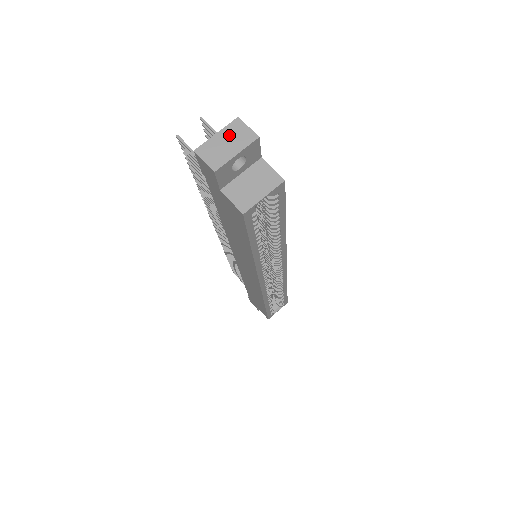
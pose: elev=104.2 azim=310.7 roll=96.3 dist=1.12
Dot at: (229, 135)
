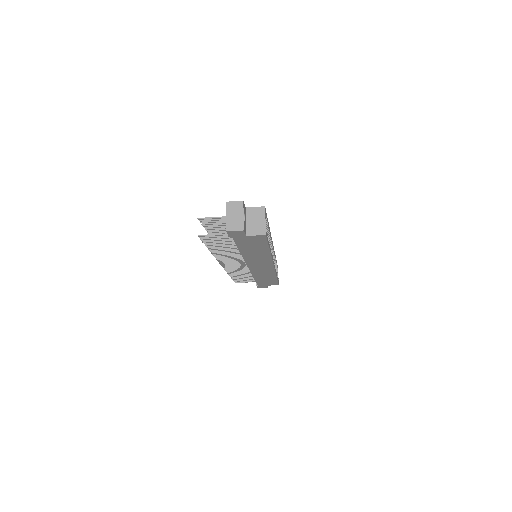
Dot at: (231, 212)
